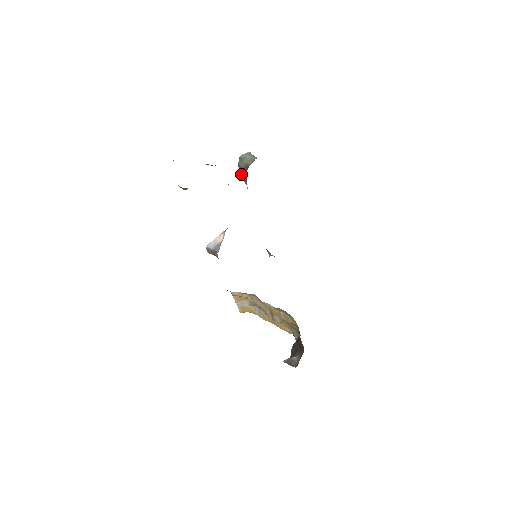
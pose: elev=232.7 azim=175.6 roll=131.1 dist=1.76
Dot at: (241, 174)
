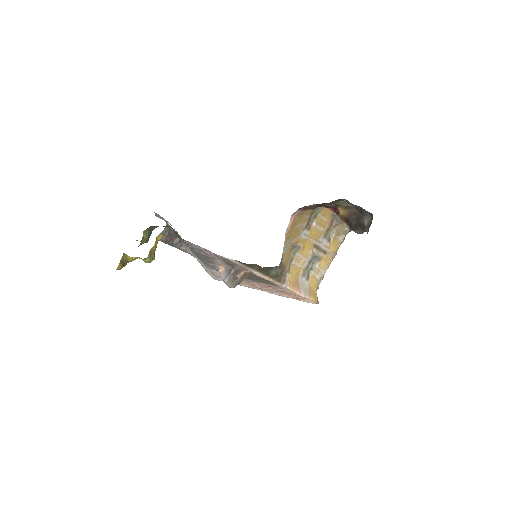
Dot at: (173, 244)
